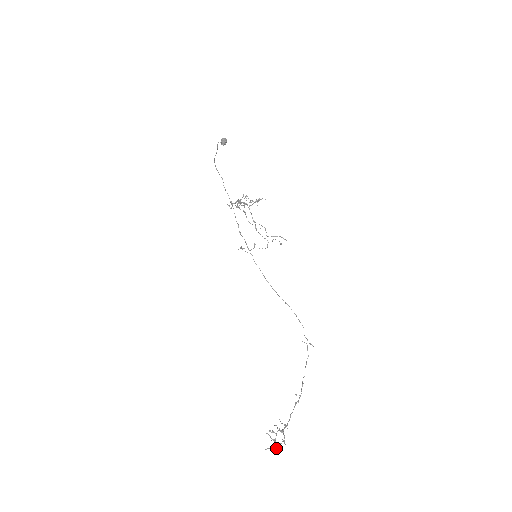
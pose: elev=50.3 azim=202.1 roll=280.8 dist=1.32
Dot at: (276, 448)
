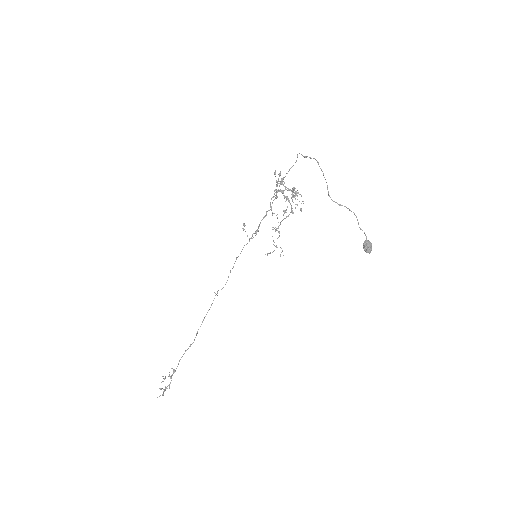
Dot at: occluded
